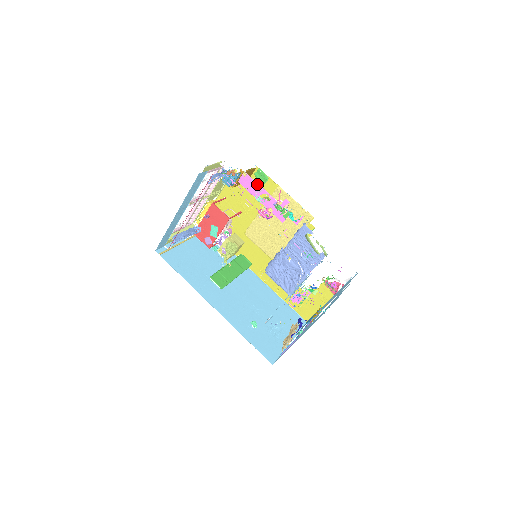
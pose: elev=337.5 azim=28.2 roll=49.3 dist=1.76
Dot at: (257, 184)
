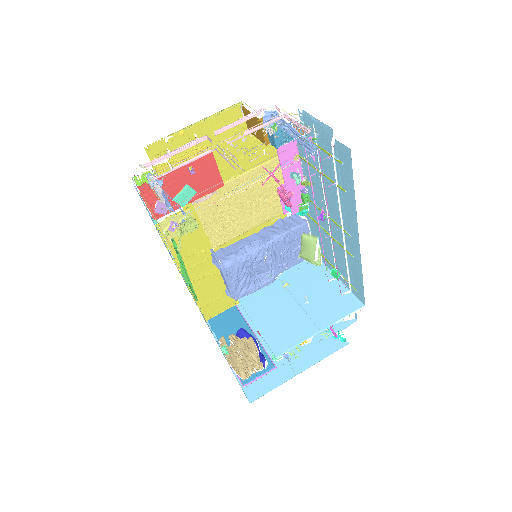
Dot at: (298, 156)
